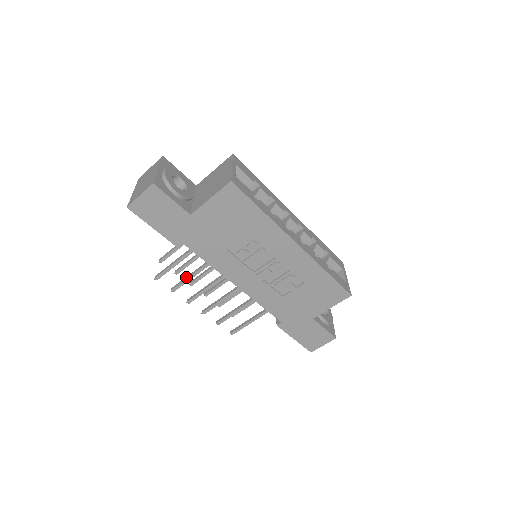
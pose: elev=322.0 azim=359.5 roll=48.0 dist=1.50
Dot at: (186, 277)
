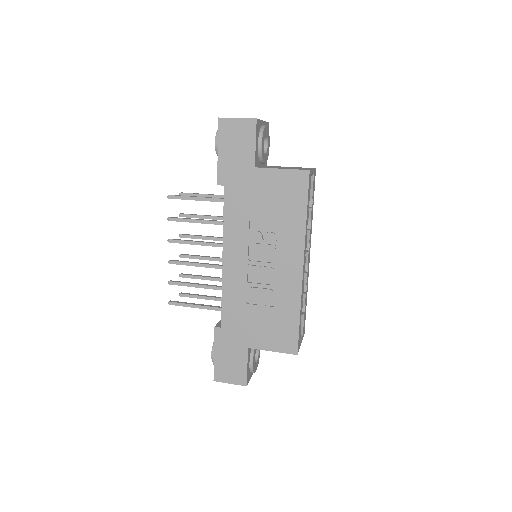
Dot at: occluded
